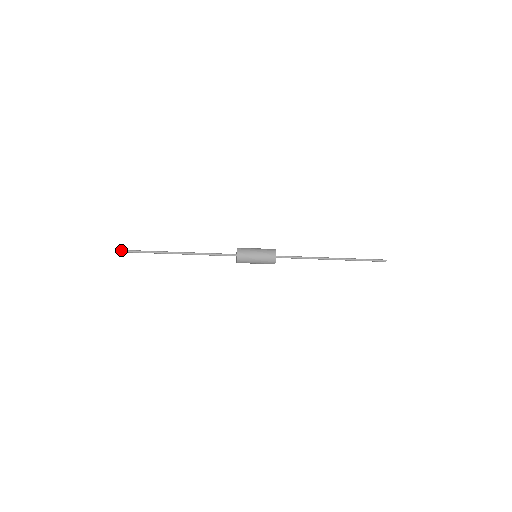
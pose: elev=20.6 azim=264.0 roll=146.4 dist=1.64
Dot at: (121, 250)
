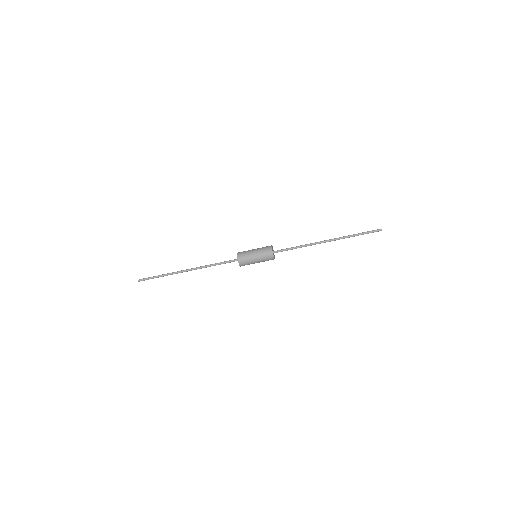
Dot at: (141, 279)
